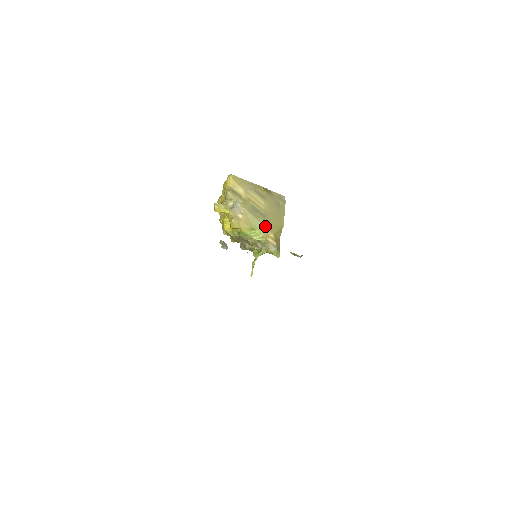
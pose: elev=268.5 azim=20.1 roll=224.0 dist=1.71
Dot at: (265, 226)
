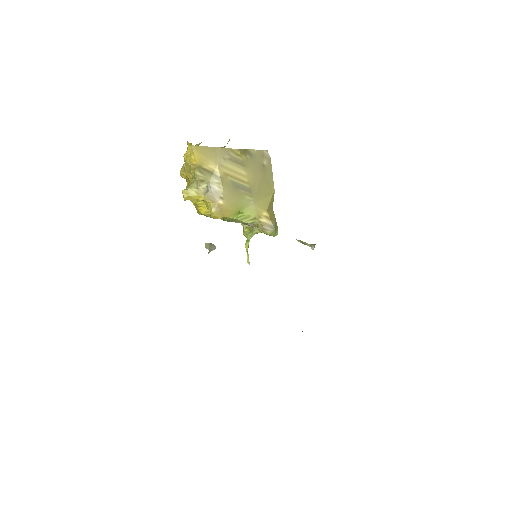
Dot at: (254, 204)
